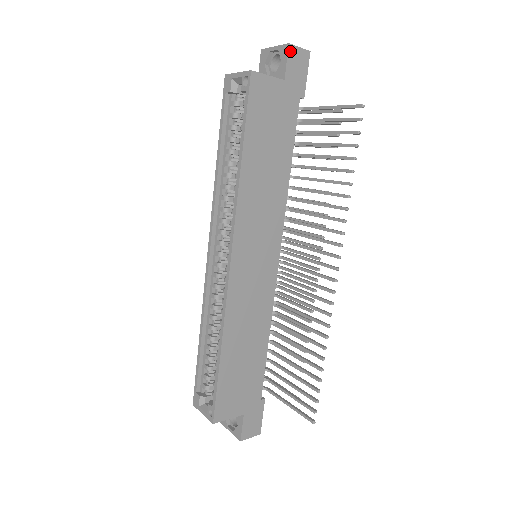
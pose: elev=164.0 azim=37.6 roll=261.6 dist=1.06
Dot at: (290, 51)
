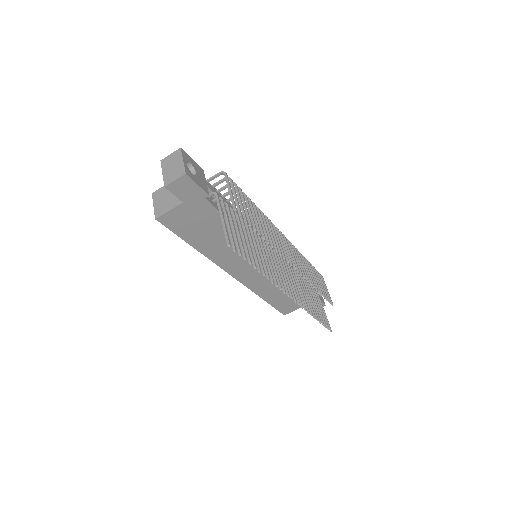
Dot at: (170, 188)
